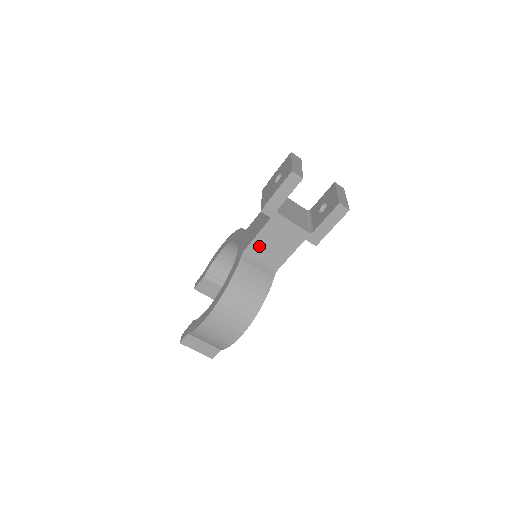
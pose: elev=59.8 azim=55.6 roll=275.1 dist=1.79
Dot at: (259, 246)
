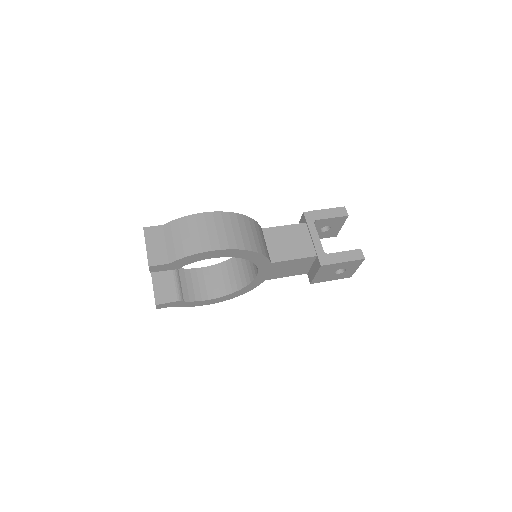
Dot at: (278, 234)
